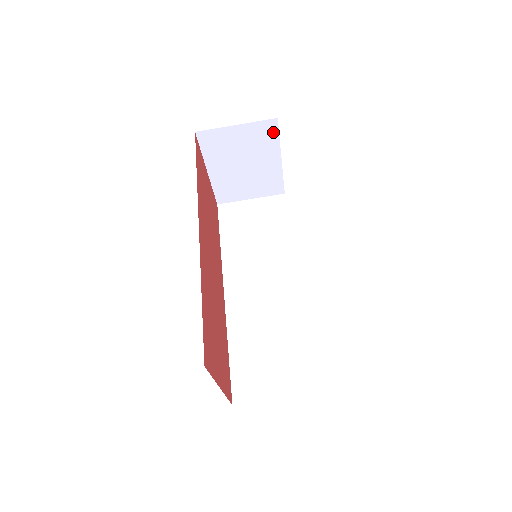
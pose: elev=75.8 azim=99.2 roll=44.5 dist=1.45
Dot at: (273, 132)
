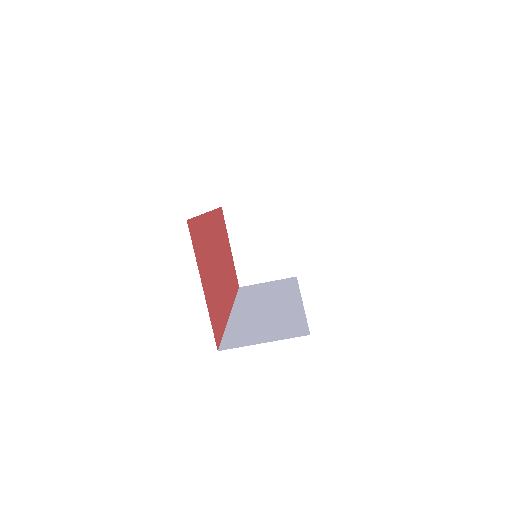
Dot at: (279, 208)
